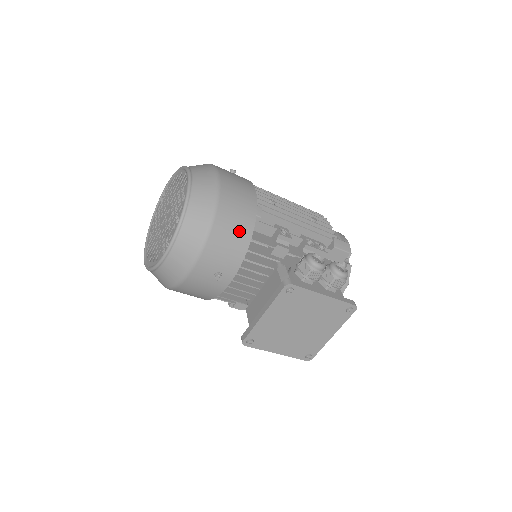
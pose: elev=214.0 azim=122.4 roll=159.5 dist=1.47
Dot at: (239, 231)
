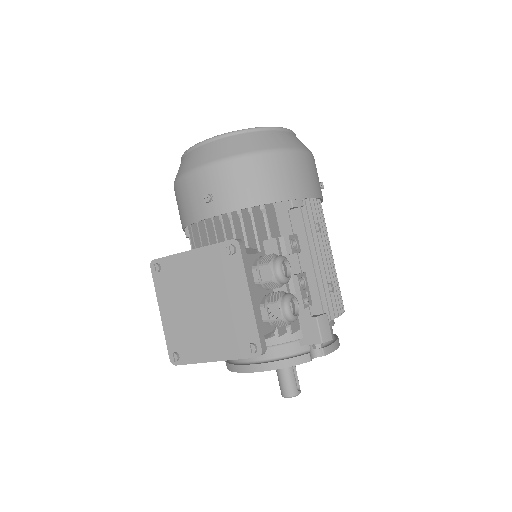
Dot at: (264, 187)
